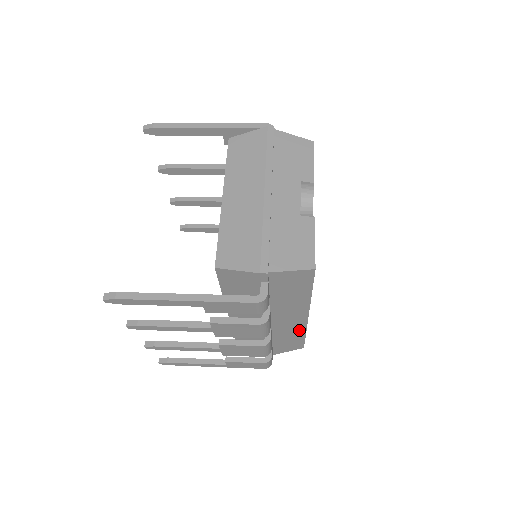
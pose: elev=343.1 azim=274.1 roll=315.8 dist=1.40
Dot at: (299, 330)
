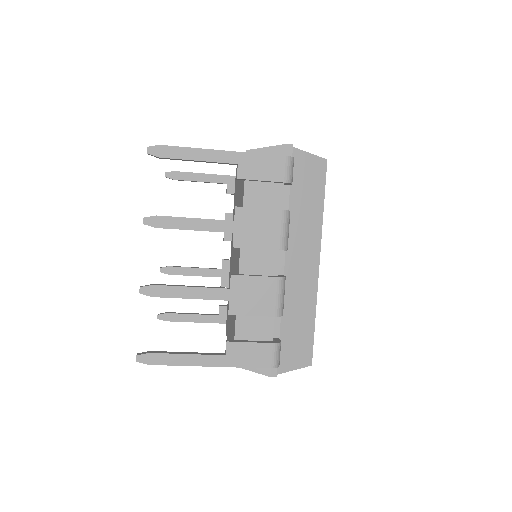
Dot at: (309, 300)
